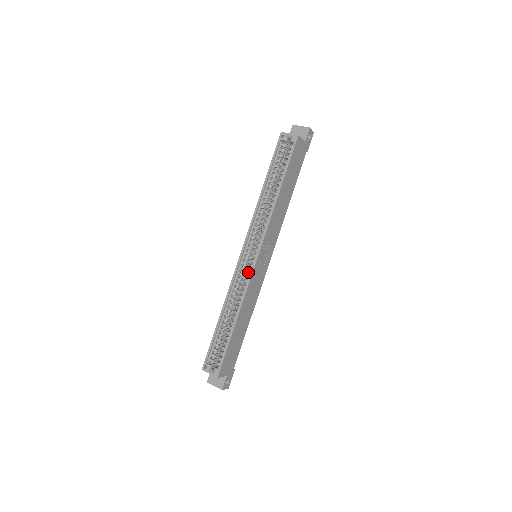
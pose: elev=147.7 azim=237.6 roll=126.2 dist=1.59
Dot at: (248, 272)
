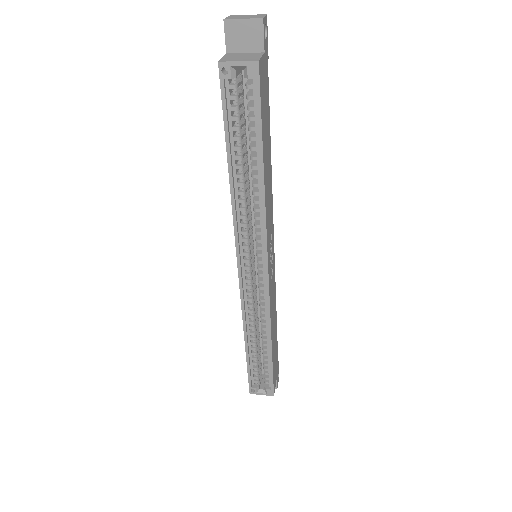
Dot at: occluded
